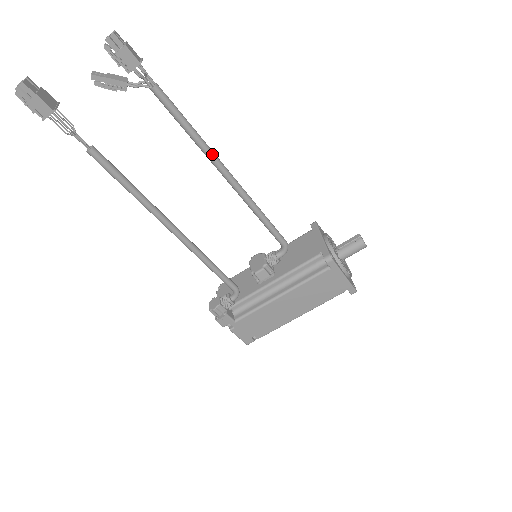
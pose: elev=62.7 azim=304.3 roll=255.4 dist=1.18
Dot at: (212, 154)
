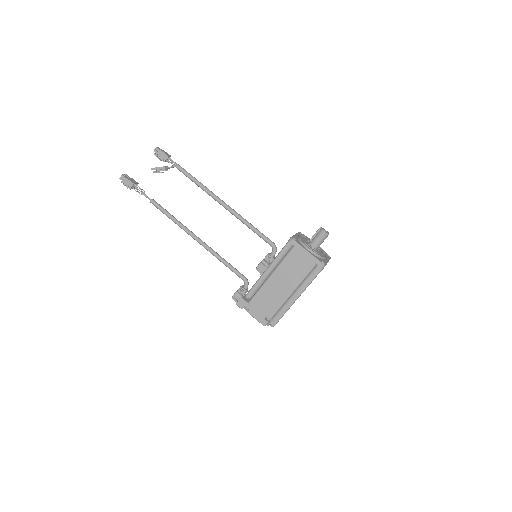
Dot at: (211, 193)
